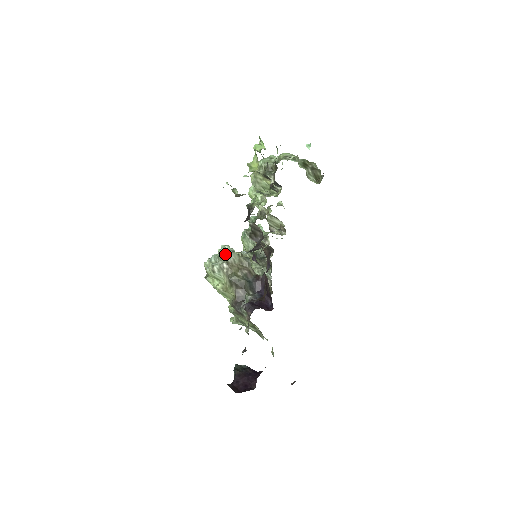
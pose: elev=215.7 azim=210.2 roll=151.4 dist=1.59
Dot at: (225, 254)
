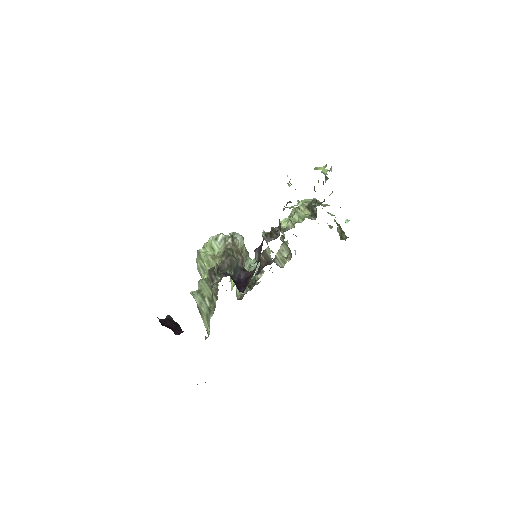
Dot at: (236, 234)
